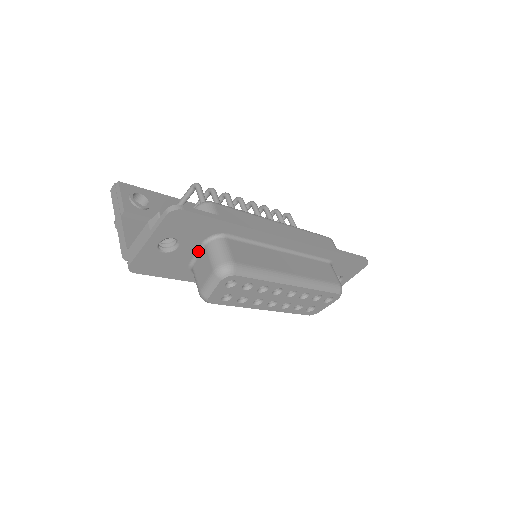
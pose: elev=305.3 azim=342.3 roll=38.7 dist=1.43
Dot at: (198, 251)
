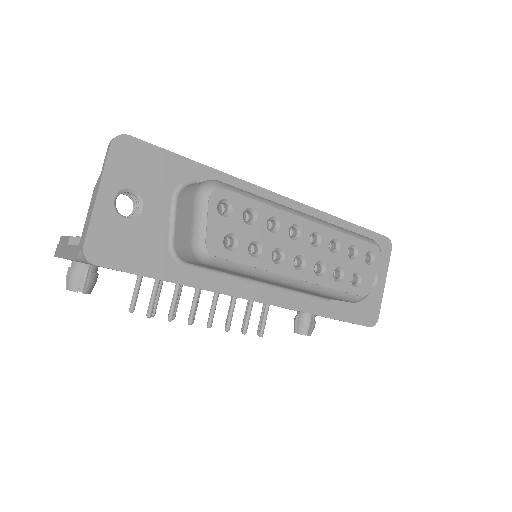
Dot at: (172, 215)
